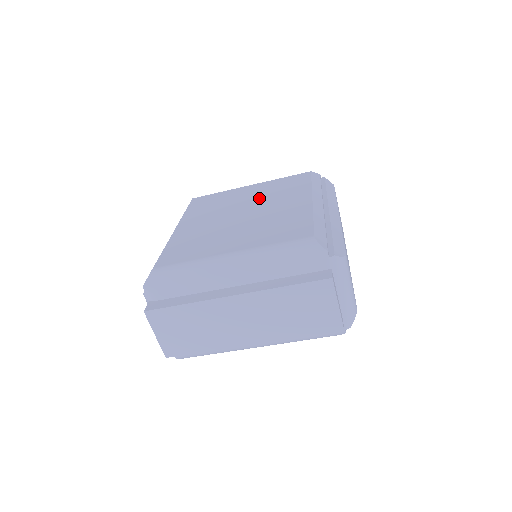
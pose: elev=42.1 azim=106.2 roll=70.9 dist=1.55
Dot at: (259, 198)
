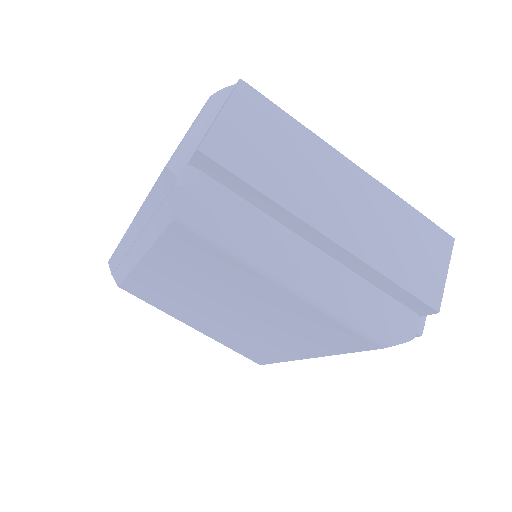
Dot at: occluded
